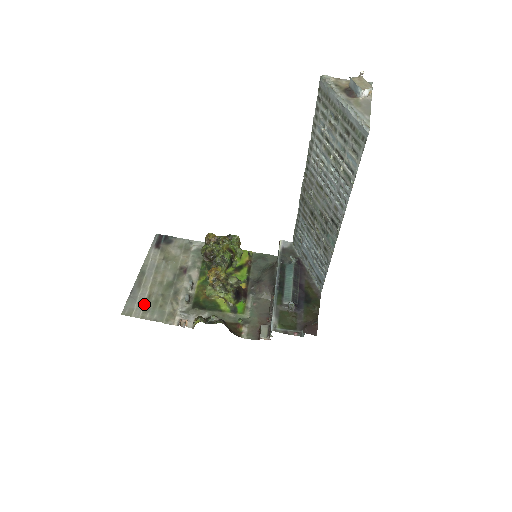
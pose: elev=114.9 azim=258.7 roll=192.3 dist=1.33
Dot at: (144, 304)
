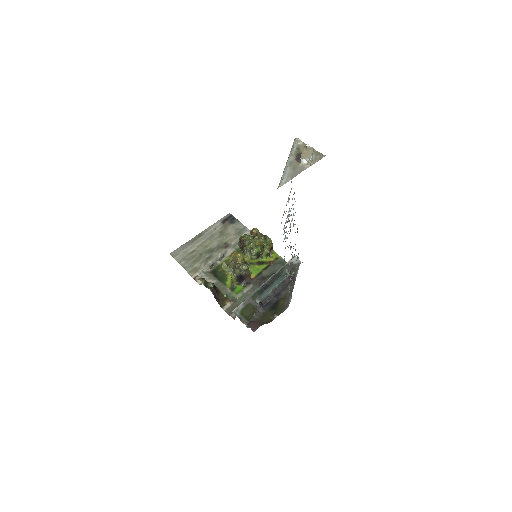
Dot at: (186, 254)
